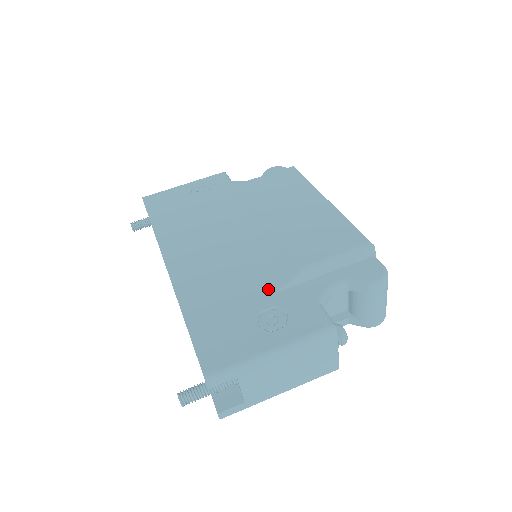
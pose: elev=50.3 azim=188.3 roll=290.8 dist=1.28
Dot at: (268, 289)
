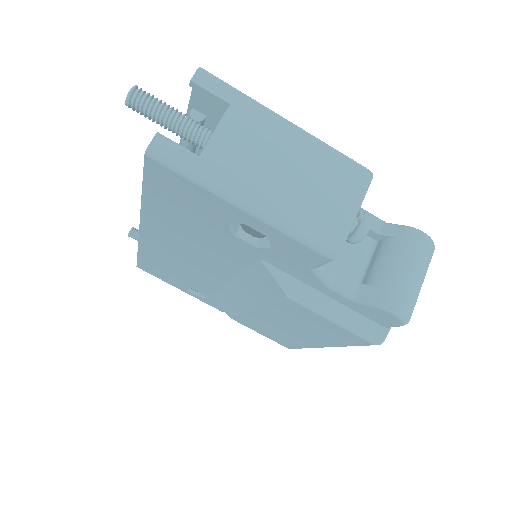
Dot at: occluded
